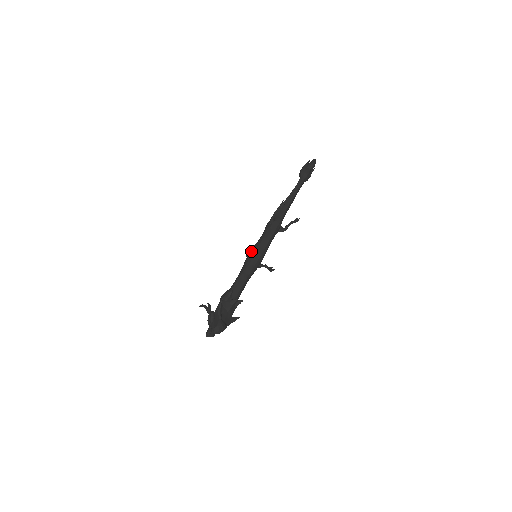
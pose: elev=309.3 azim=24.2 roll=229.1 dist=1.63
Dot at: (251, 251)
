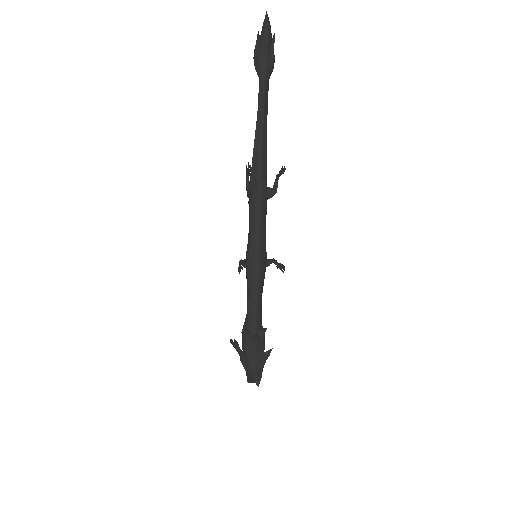
Dot at: occluded
